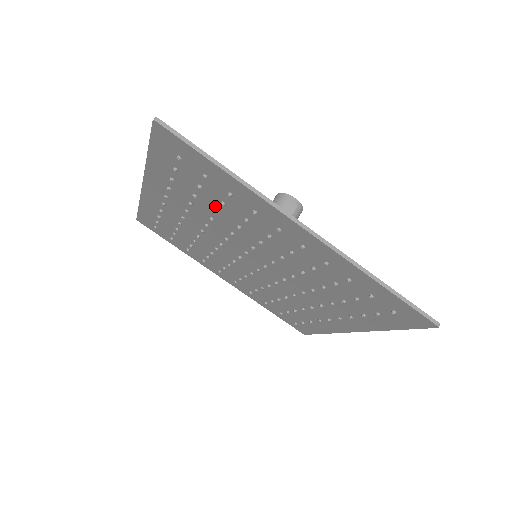
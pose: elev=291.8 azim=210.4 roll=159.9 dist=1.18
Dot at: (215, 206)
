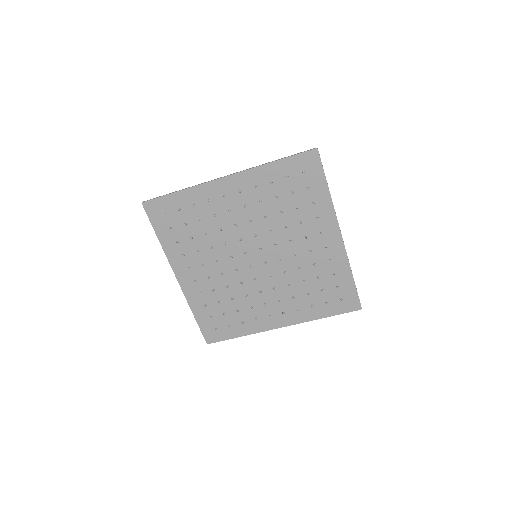
Dot at: (202, 231)
